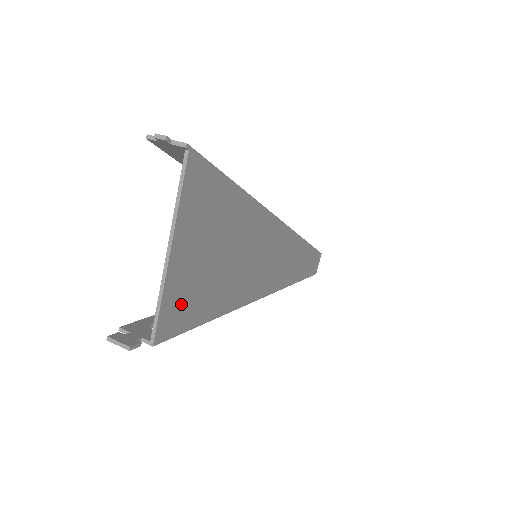
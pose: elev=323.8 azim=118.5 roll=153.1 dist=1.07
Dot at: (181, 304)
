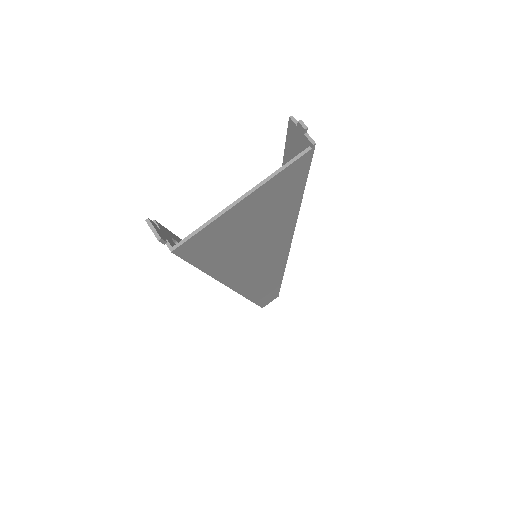
Dot at: (208, 241)
